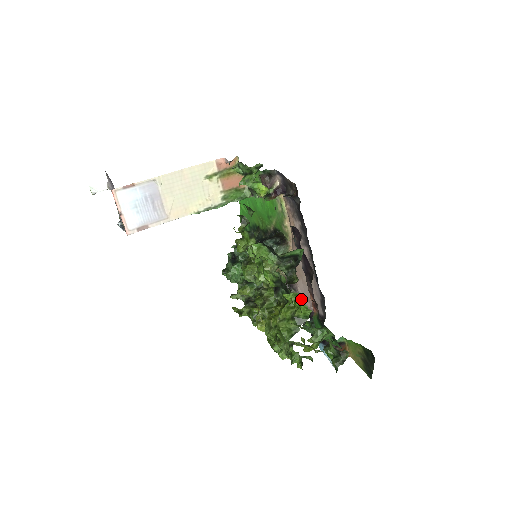
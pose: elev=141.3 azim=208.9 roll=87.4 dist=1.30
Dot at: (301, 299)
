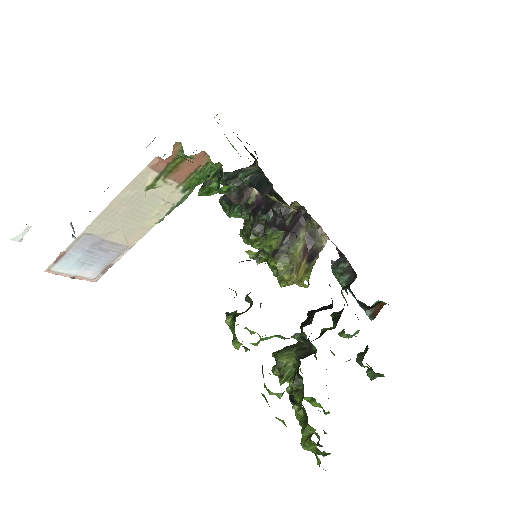
Dot at: (324, 232)
